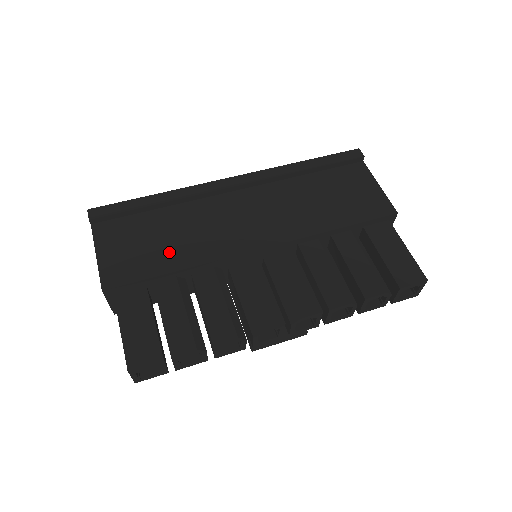
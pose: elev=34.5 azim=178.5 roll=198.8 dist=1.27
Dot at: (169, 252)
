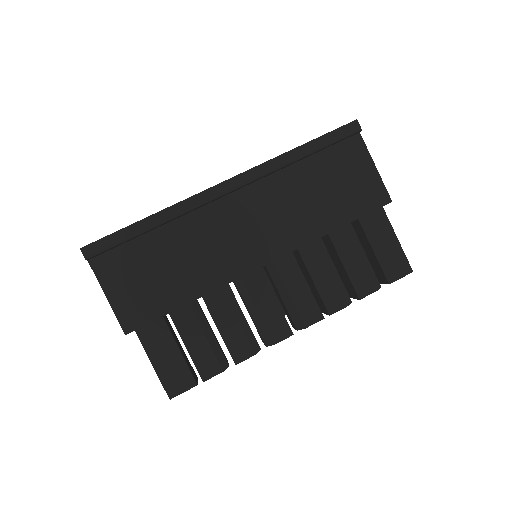
Dot at: (177, 283)
